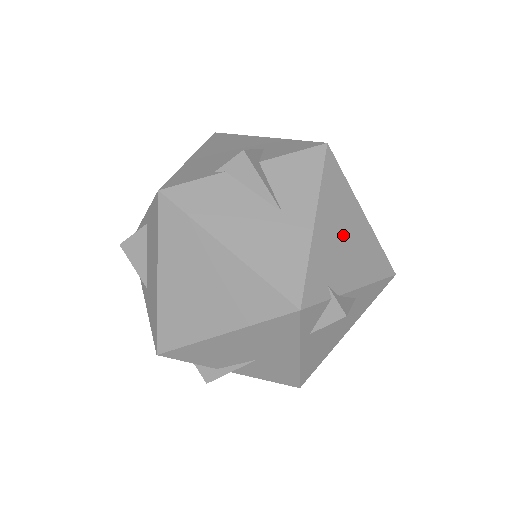
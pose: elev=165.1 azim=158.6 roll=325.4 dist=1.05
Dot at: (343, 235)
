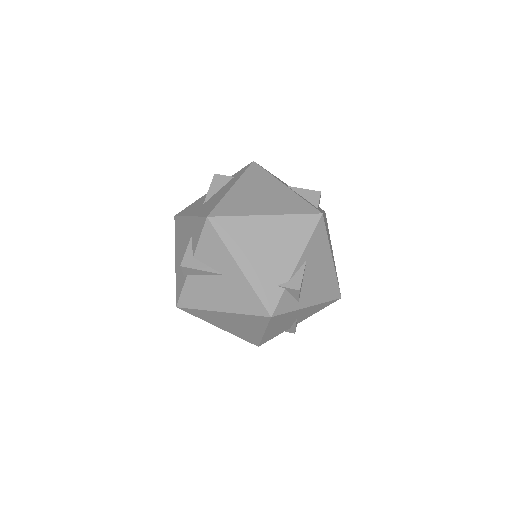
Dot at: (263, 248)
